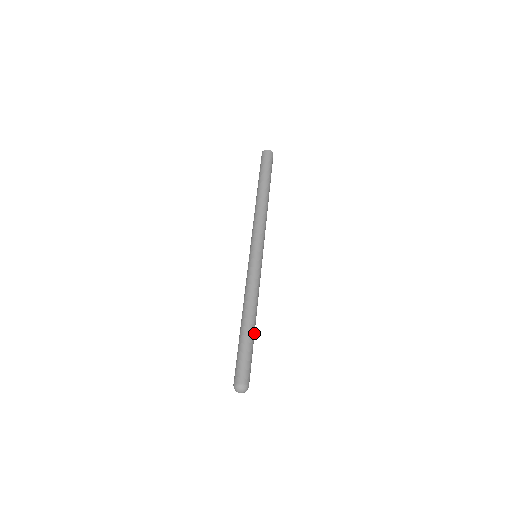
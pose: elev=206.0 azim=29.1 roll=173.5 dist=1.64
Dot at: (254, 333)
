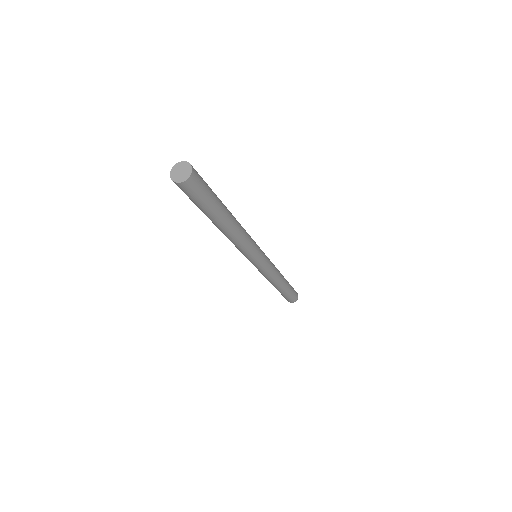
Dot at: (286, 280)
